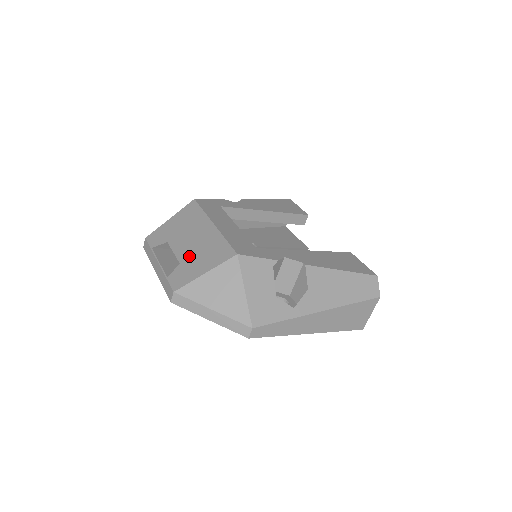
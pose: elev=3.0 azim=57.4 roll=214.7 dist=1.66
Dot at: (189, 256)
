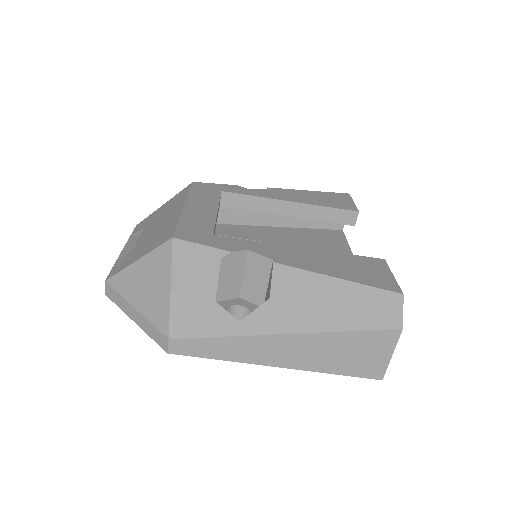
Dot at: (143, 242)
